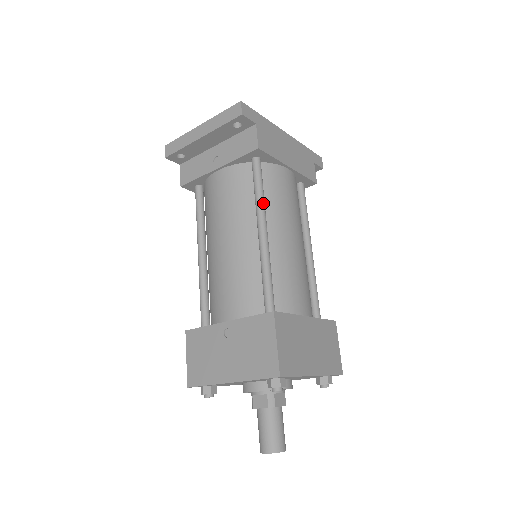
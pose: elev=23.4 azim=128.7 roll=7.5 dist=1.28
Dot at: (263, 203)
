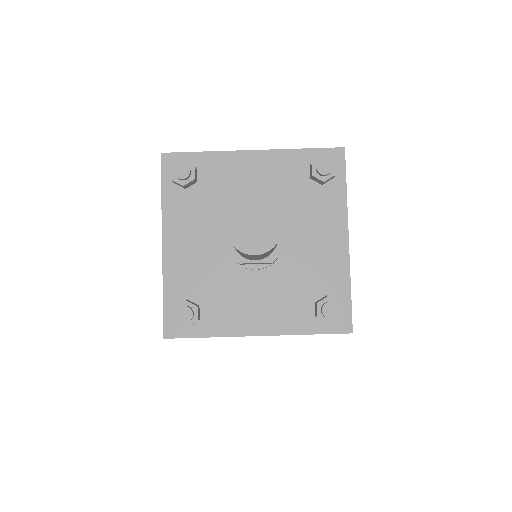
Dot at: occluded
